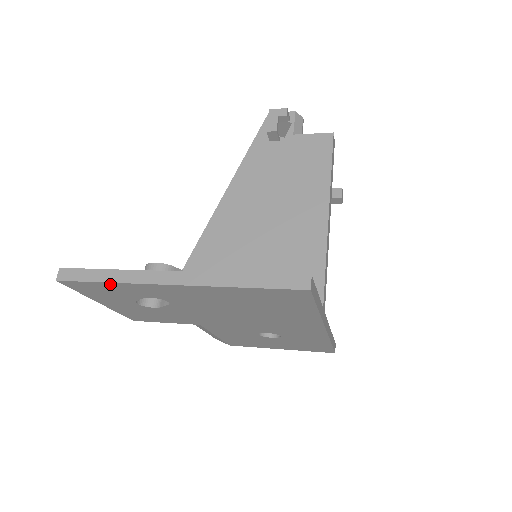
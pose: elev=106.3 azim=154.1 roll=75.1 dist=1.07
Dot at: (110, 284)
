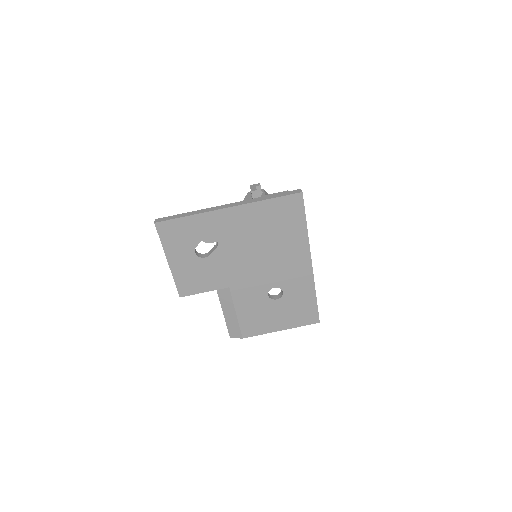
Dot at: (189, 218)
